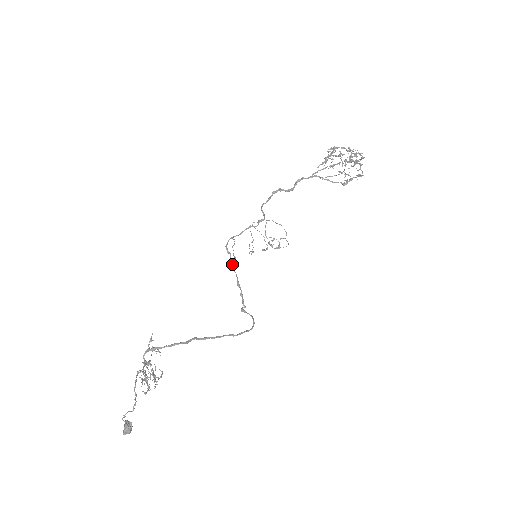
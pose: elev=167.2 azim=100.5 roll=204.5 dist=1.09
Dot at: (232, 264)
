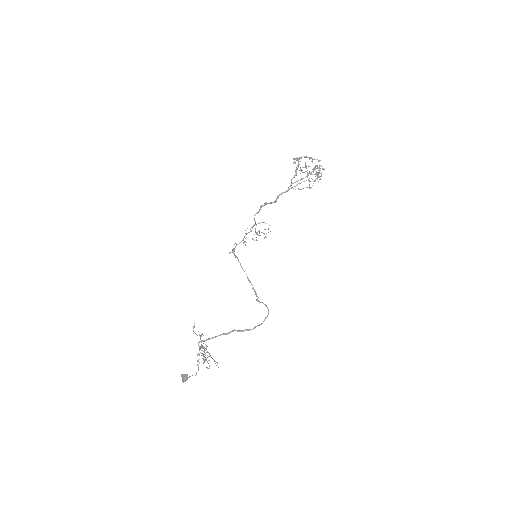
Dot at: (241, 266)
